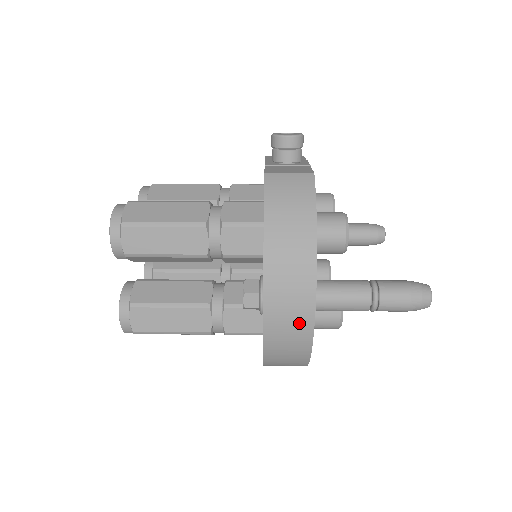
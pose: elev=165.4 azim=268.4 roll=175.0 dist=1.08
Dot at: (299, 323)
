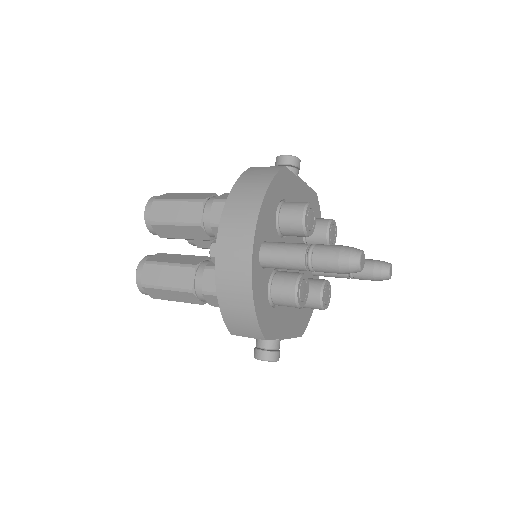
Dot at: (240, 263)
